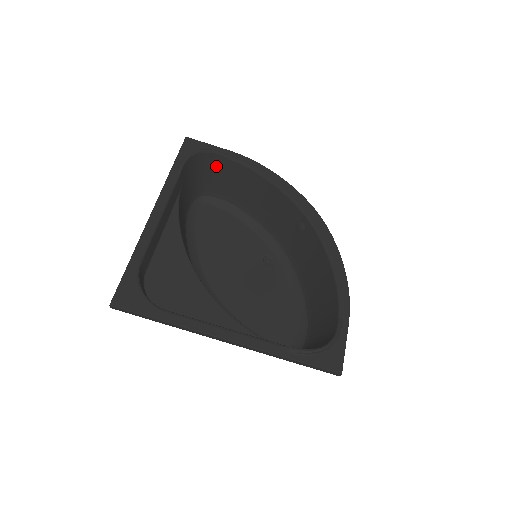
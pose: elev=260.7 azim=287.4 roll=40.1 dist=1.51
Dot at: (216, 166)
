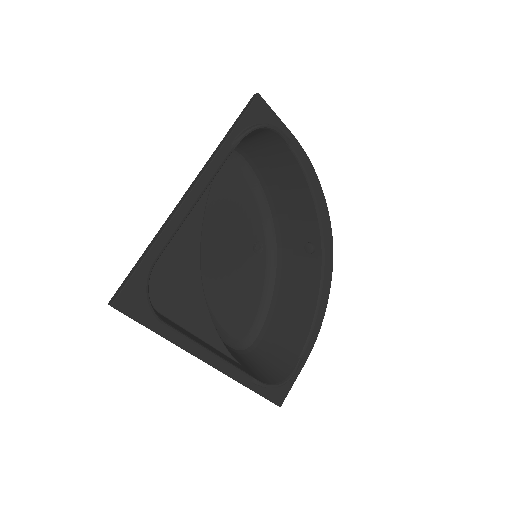
Dot at: (268, 141)
